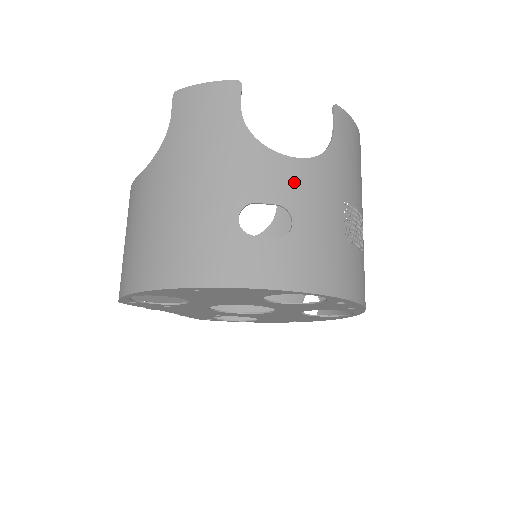
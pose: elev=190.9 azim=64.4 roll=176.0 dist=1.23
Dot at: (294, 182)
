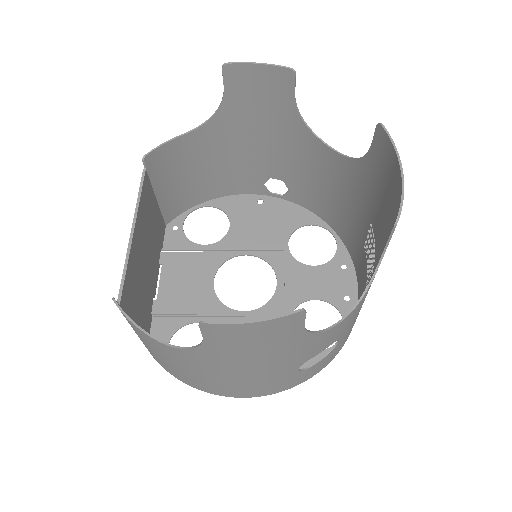
Dot at: (346, 325)
